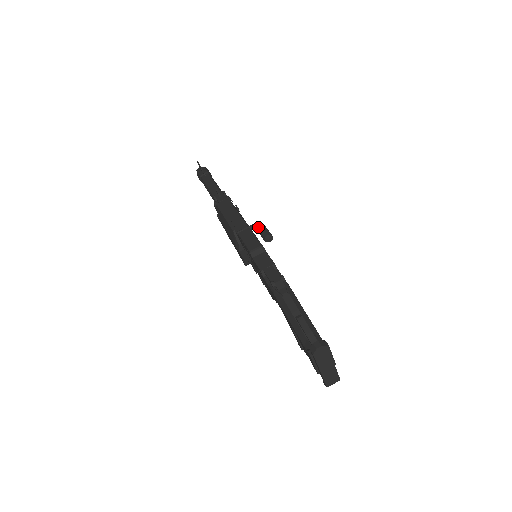
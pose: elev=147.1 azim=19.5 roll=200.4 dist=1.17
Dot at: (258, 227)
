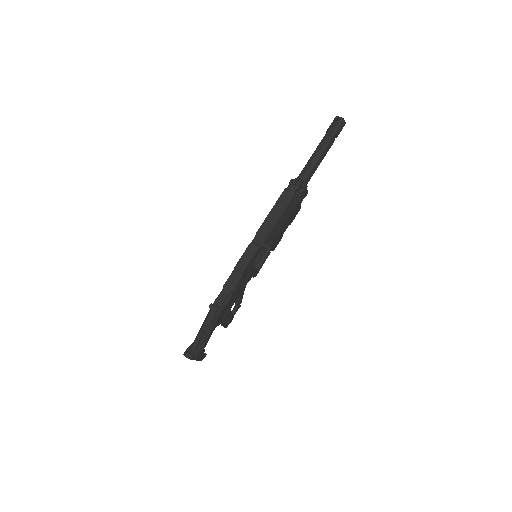
Dot at: (262, 254)
